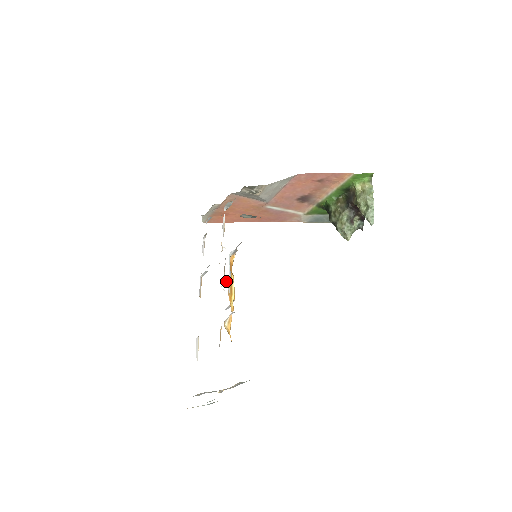
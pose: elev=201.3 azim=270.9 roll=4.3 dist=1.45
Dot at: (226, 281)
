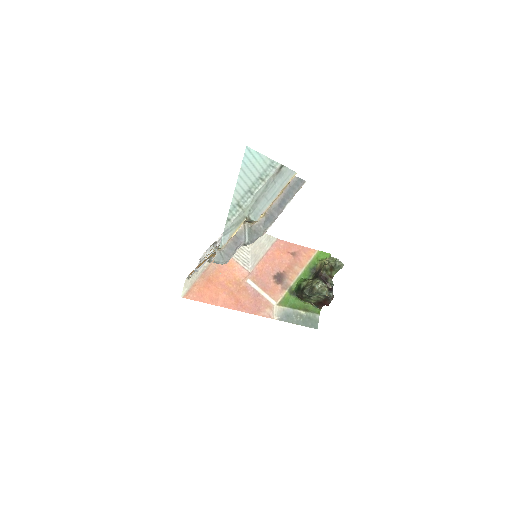
Dot at: occluded
